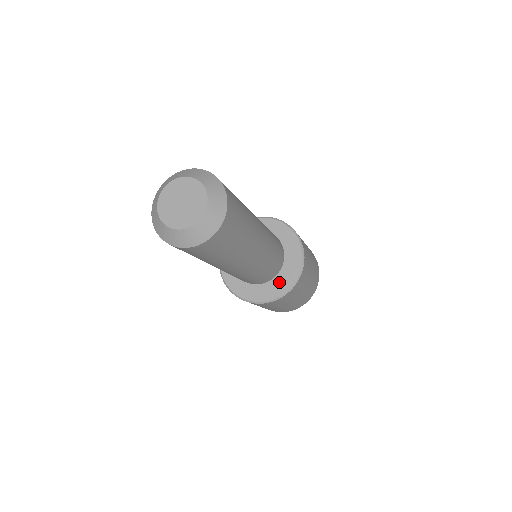
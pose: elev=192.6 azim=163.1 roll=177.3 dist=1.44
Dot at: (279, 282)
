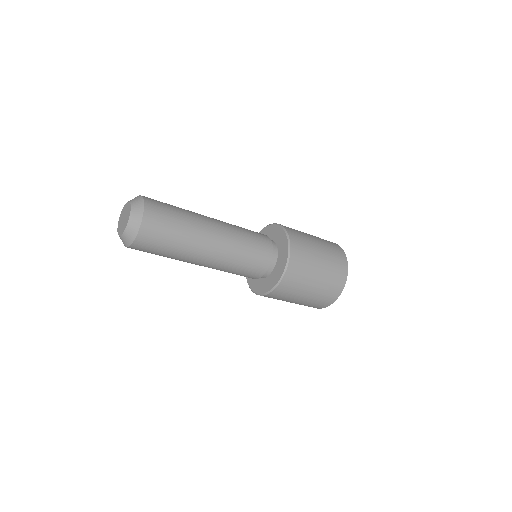
Dot at: (266, 283)
